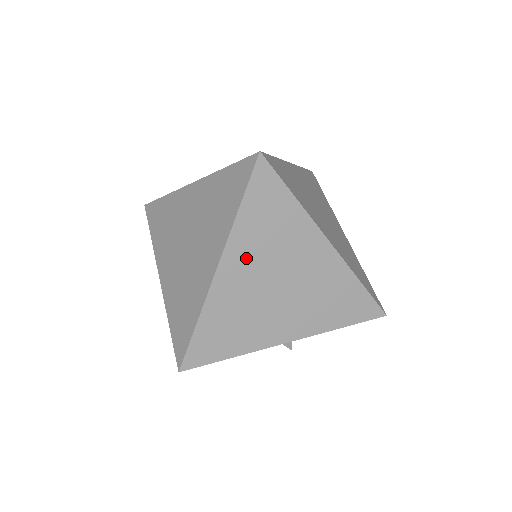
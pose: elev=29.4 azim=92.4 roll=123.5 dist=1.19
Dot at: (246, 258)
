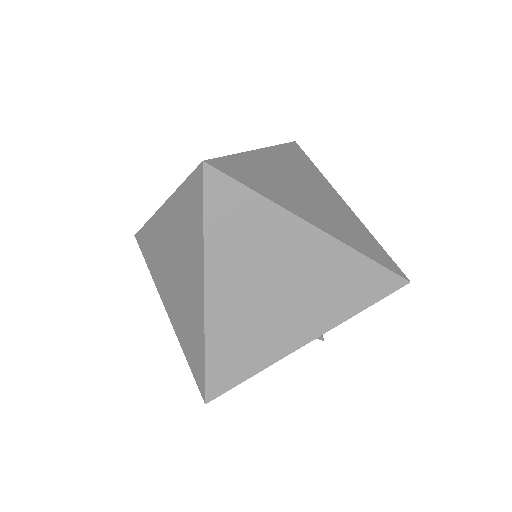
Dot at: (231, 274)
